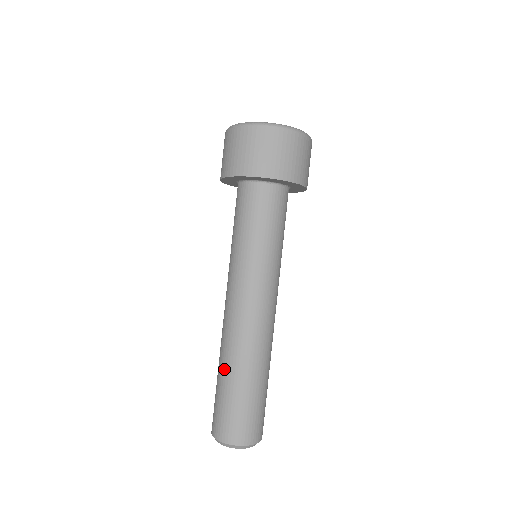
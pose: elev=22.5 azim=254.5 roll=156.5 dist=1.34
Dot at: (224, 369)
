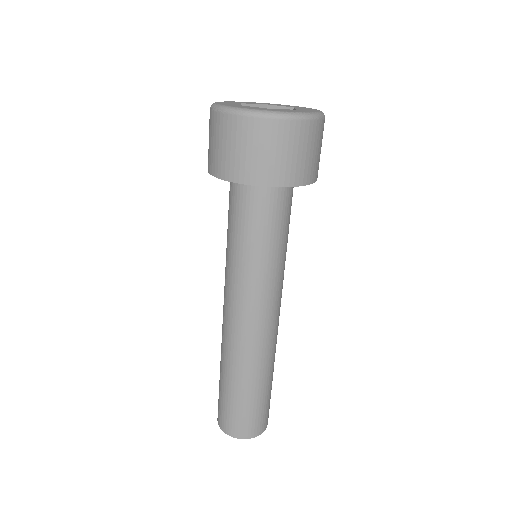
Dot at: (223, 370)
